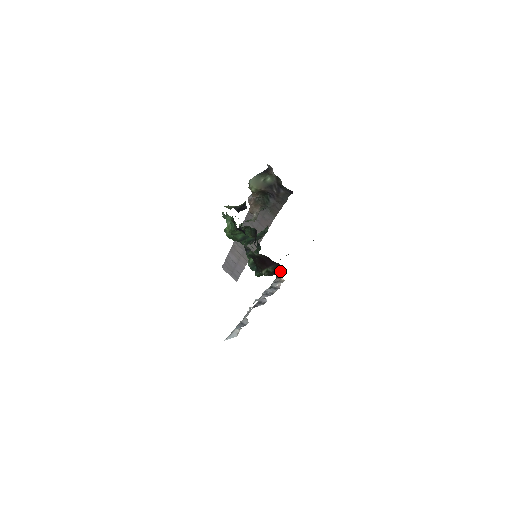
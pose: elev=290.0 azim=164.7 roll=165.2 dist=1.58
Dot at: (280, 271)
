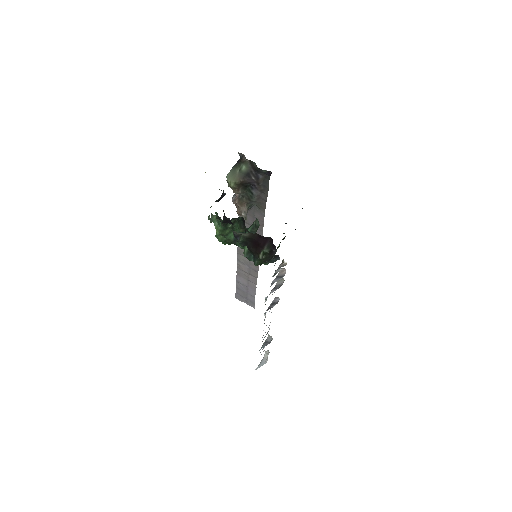
Dot at: occluded
